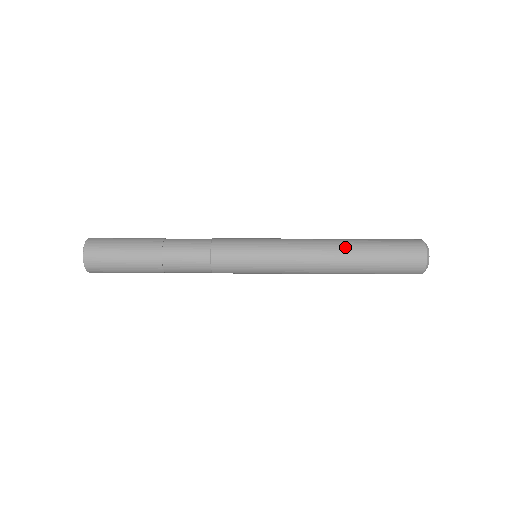
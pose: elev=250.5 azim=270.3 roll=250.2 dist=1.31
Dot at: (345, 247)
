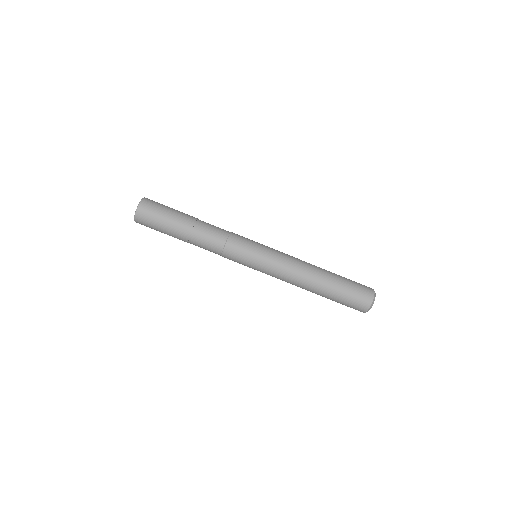
Dot at: (318, 280)
